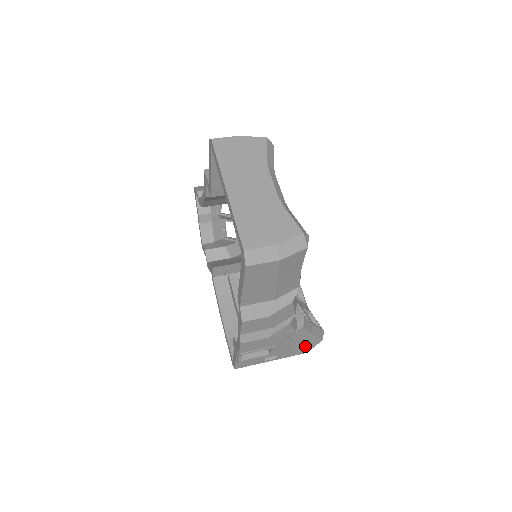
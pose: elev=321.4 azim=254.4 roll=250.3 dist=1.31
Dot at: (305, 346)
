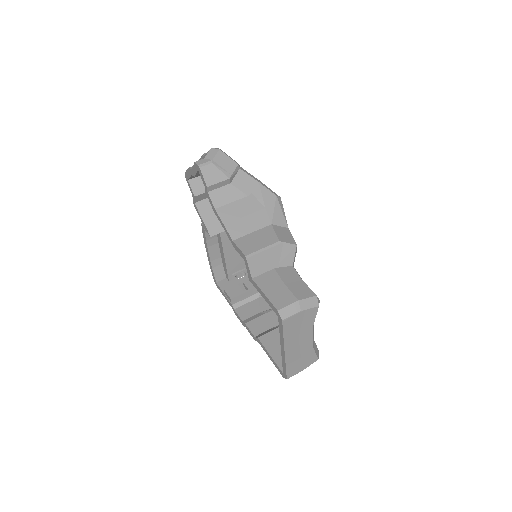
Dot at: occluded
